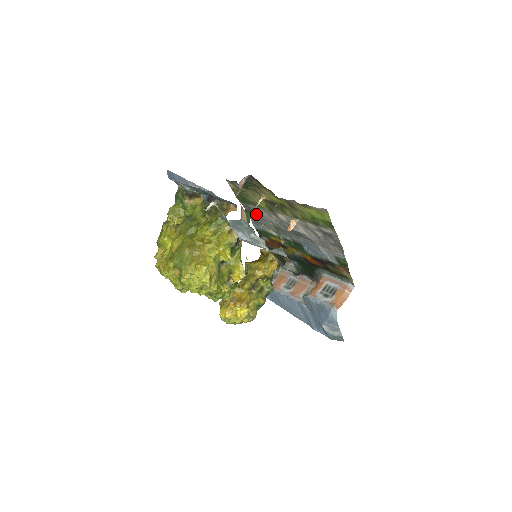
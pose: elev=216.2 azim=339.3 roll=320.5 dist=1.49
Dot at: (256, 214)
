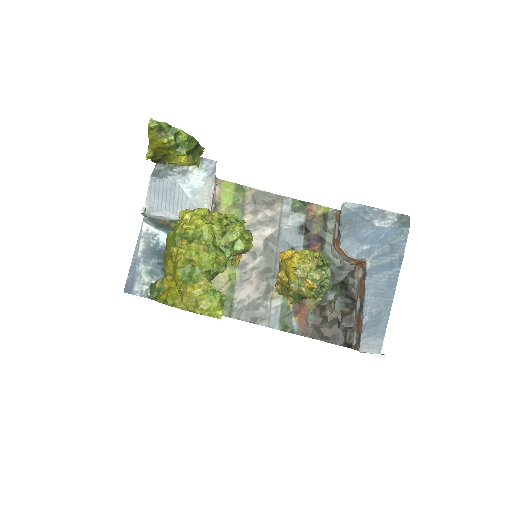
Dot at: (251, 306)
